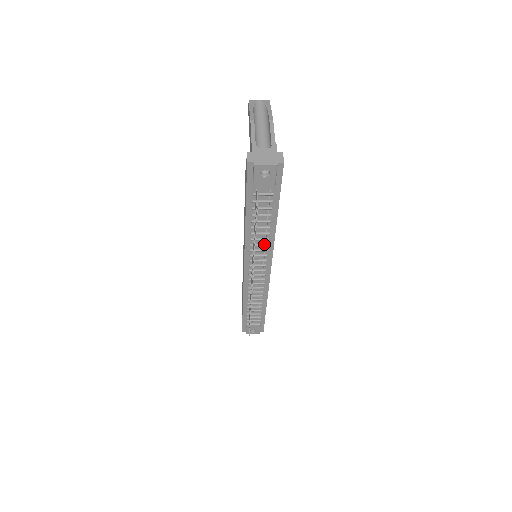
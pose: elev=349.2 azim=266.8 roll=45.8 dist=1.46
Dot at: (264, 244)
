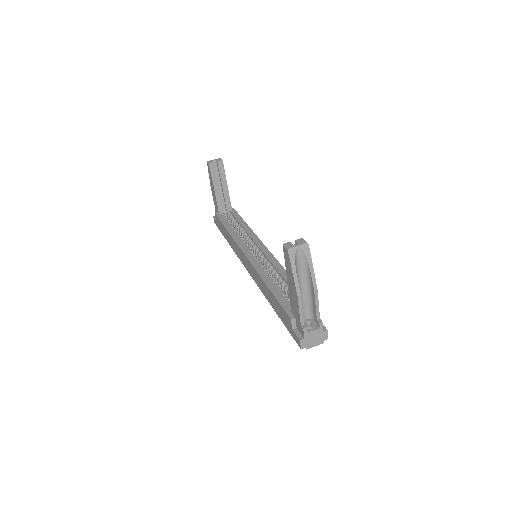
Dot at: occluded
